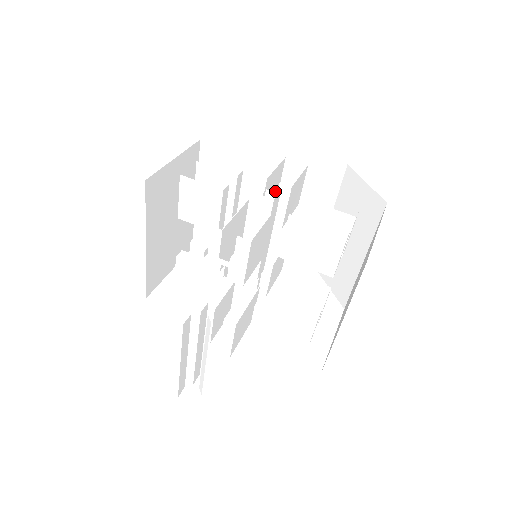
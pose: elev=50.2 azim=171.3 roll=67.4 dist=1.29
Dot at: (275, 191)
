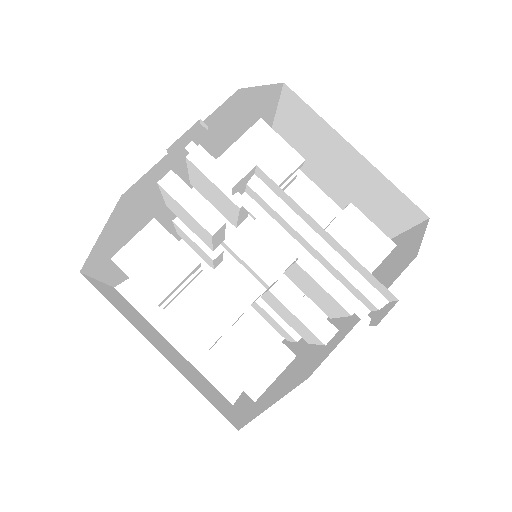
Dot at: occluded
